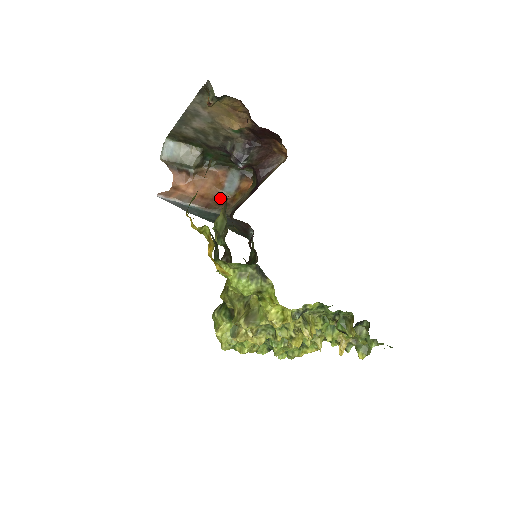
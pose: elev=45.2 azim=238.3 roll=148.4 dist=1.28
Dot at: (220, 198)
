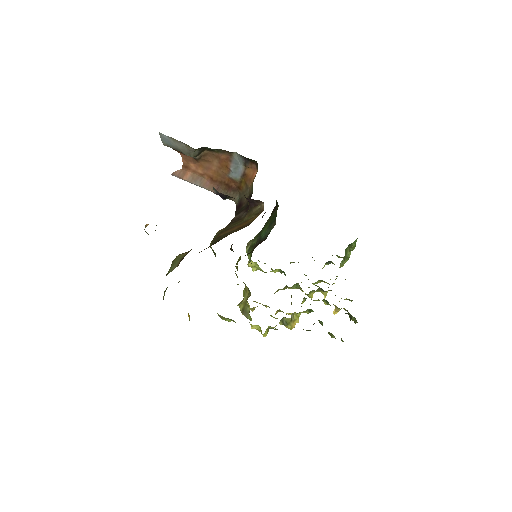
Dot at: (228, 181)
